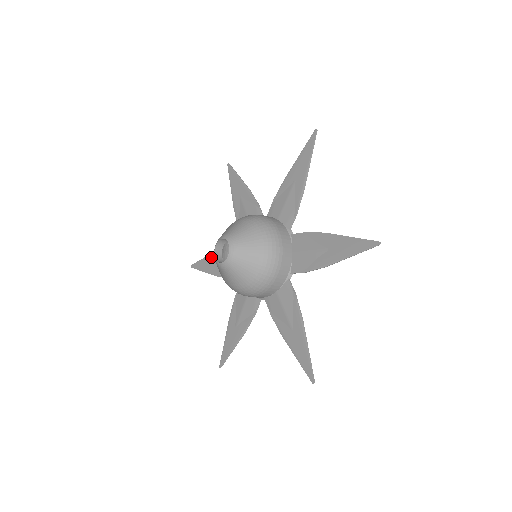
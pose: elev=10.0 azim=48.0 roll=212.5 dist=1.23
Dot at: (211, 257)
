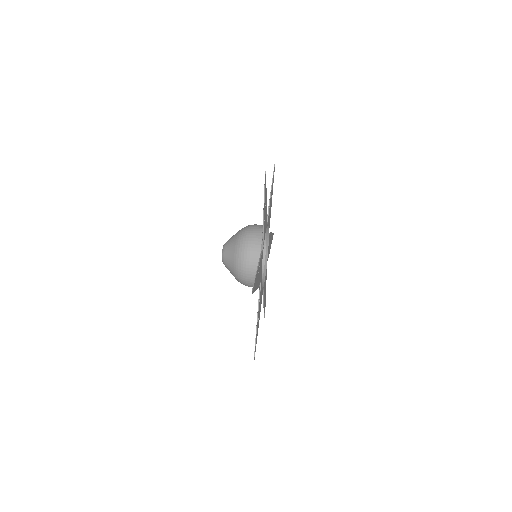
Dot at: occluded
